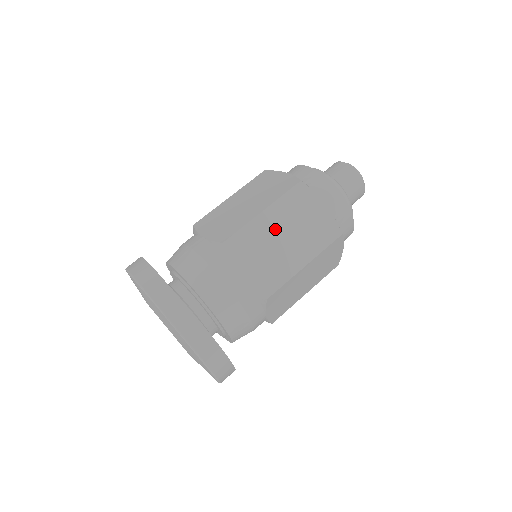
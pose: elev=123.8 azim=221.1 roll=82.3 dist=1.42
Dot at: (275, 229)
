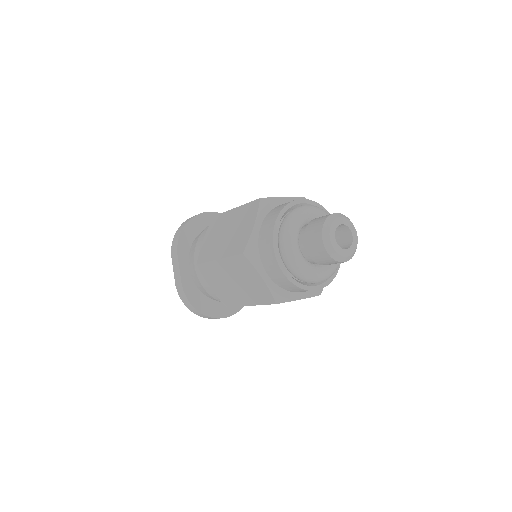
Dot at: (227, 274)
